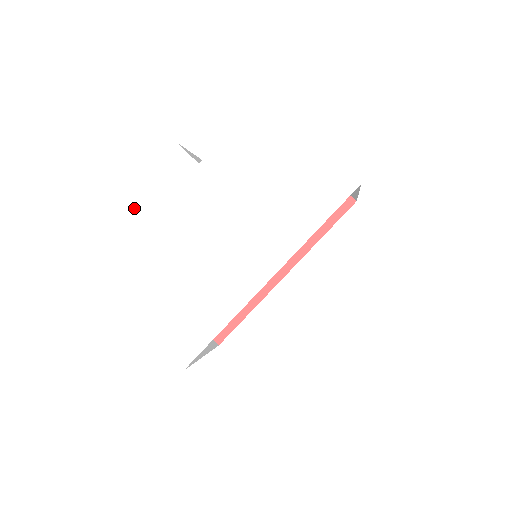
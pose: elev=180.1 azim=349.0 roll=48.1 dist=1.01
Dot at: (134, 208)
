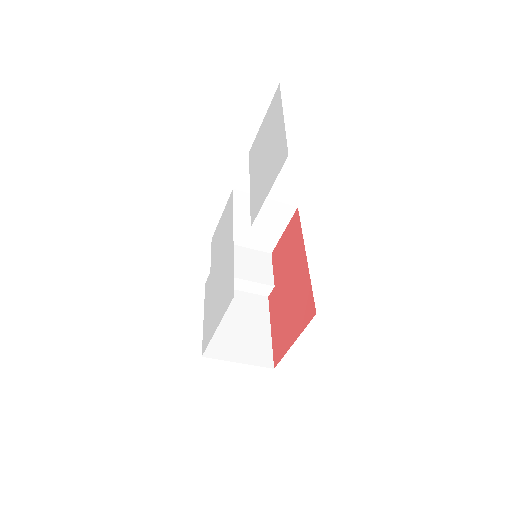
Dot at: (205, 313)
